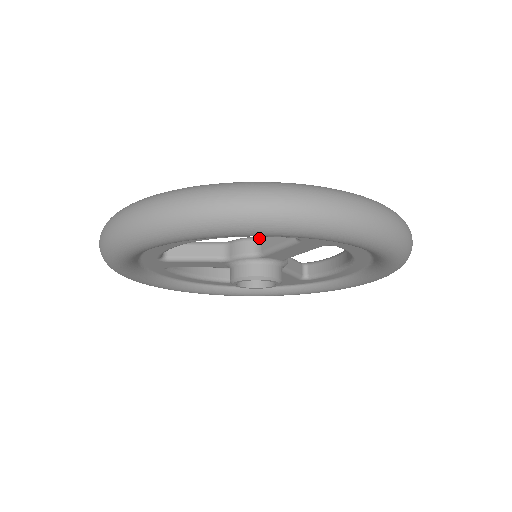
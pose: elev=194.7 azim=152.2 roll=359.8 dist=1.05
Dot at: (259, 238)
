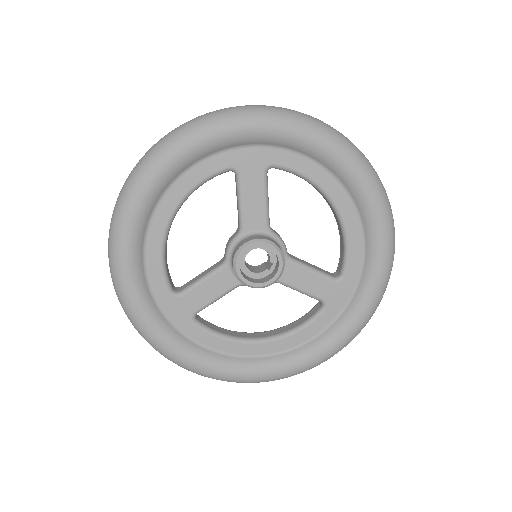
Dot at: (238, 226)
